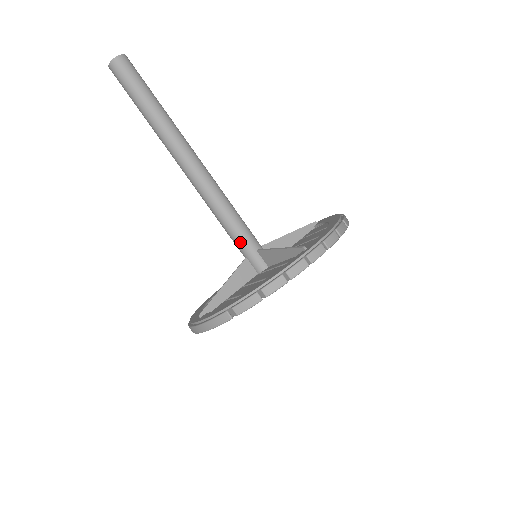
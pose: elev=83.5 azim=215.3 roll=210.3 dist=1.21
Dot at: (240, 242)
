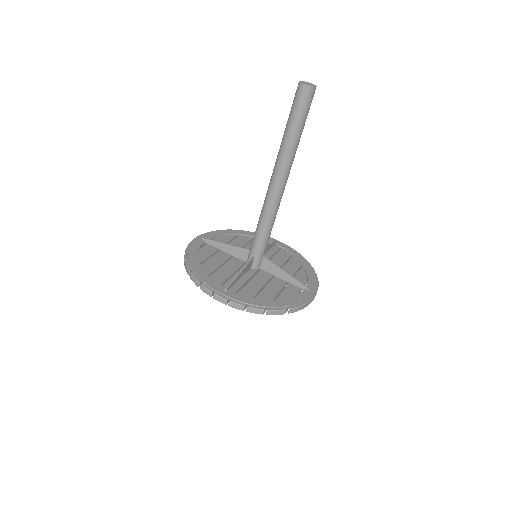
Dot at: (253, 242)
